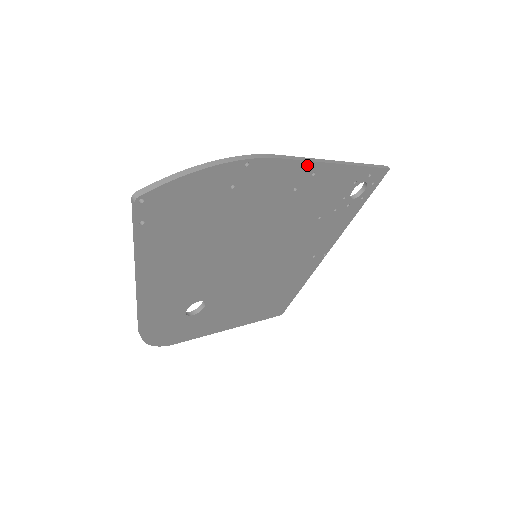
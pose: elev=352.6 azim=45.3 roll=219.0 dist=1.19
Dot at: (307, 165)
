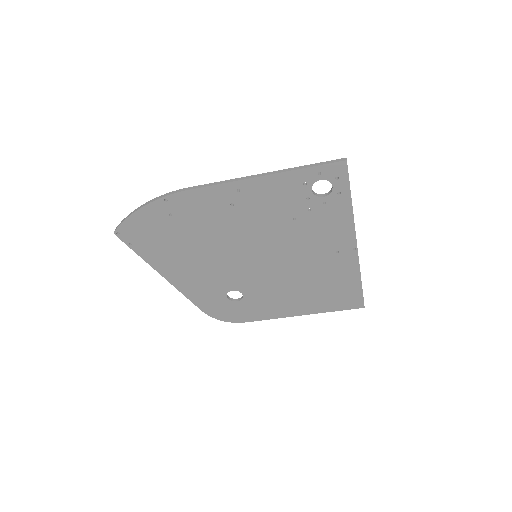
Dot at: (223, 187)
